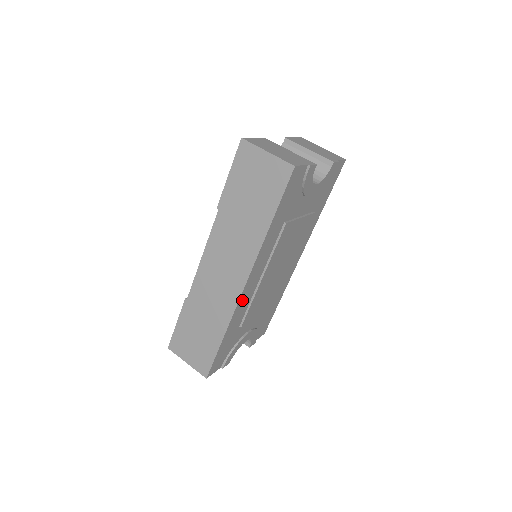
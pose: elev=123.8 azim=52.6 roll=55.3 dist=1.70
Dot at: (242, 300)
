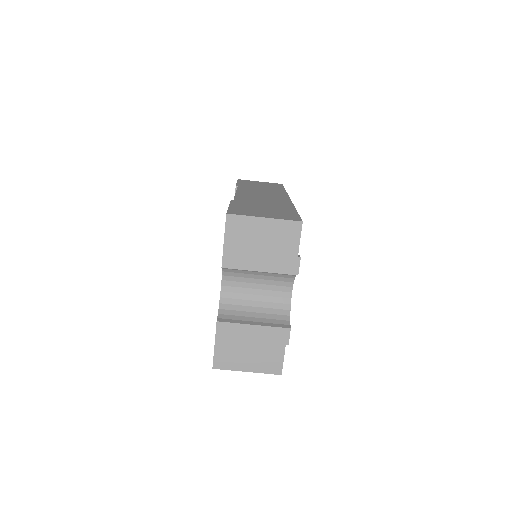
Dot at: occluded
